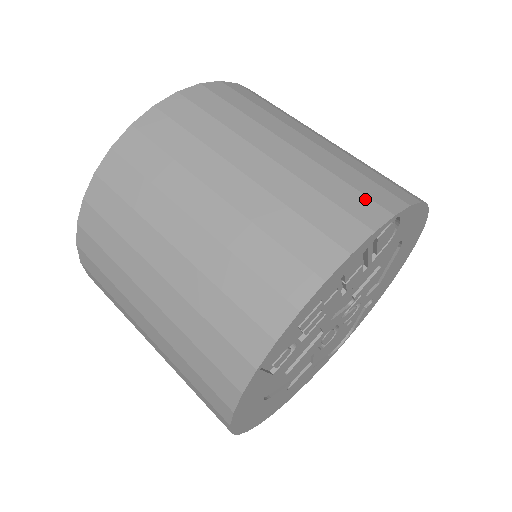
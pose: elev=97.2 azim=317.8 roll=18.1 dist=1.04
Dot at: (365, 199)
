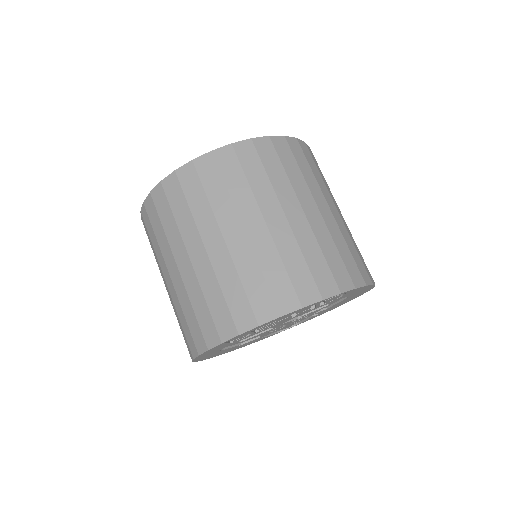
Dot at: (330, 275)
